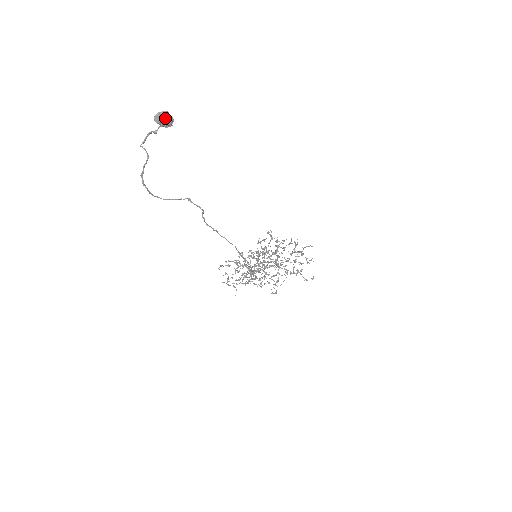
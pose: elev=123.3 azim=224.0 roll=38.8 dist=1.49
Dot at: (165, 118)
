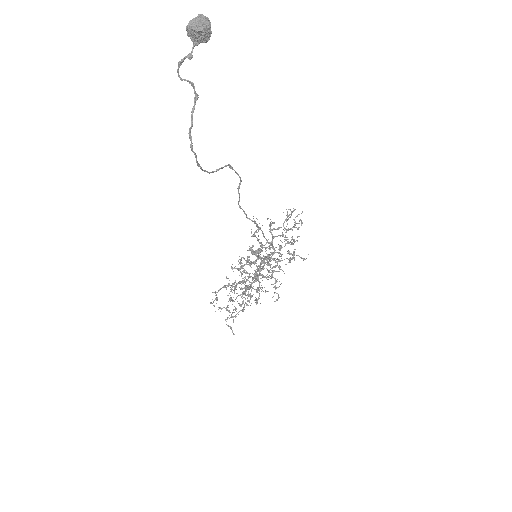
Dot at: (208, 21)
